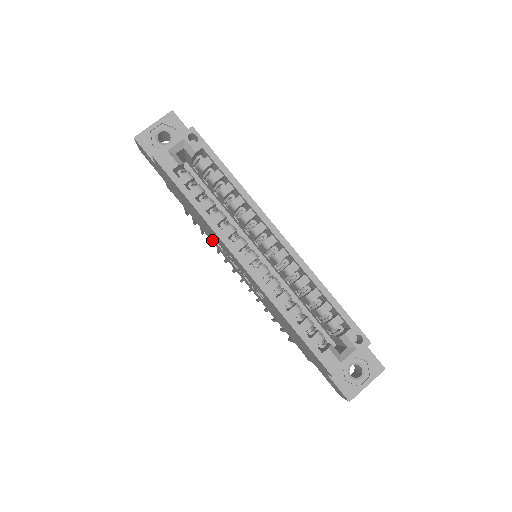
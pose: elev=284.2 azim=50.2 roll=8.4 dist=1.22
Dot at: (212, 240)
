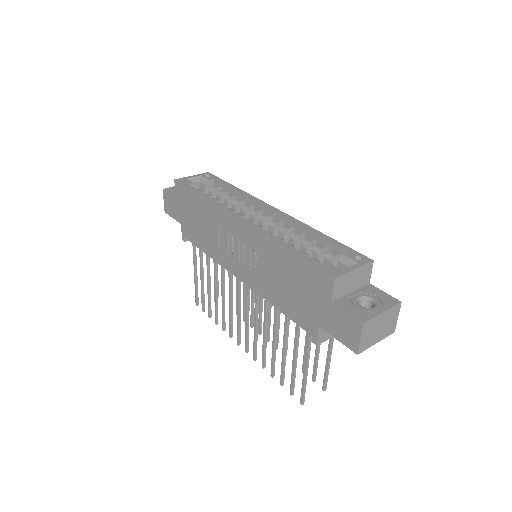
Dot at: (216, 254)
